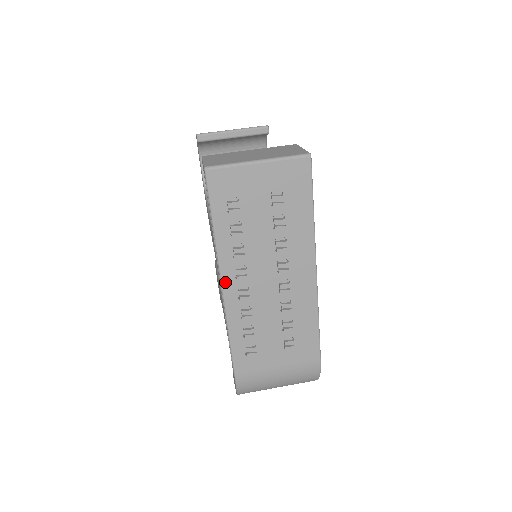
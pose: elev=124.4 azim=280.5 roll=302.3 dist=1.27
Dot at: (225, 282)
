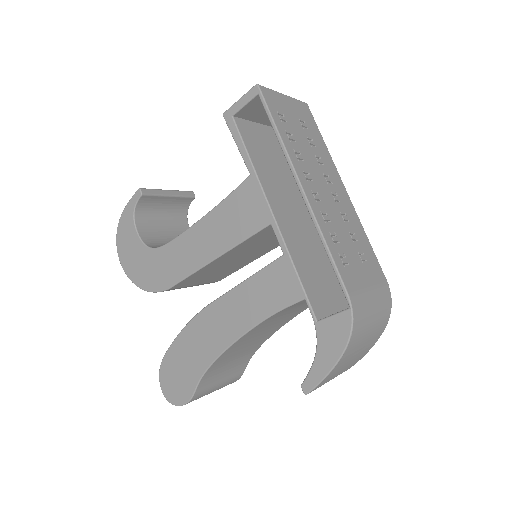
Dot at: (302, 182)
